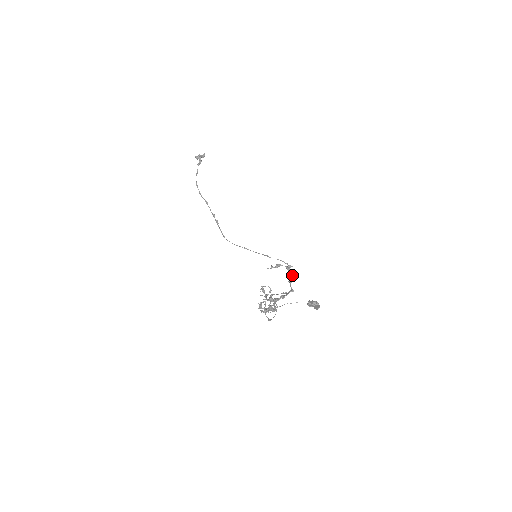
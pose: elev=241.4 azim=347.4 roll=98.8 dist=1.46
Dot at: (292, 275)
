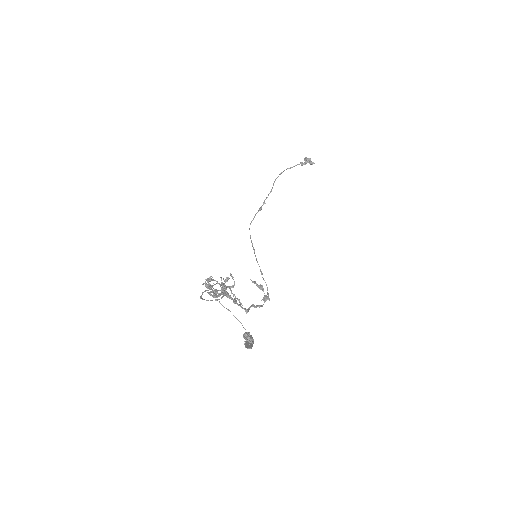
Dot at: occluded
